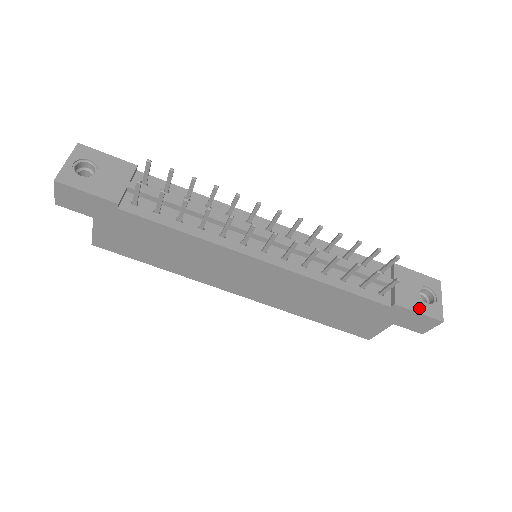
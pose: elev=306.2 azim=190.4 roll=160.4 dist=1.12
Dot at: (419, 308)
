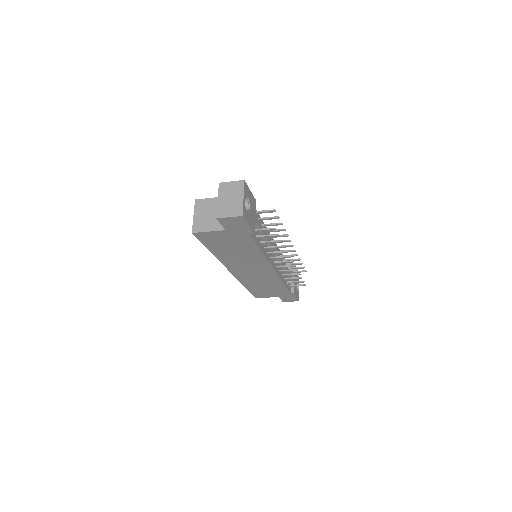
Dot at: (297, 294)
